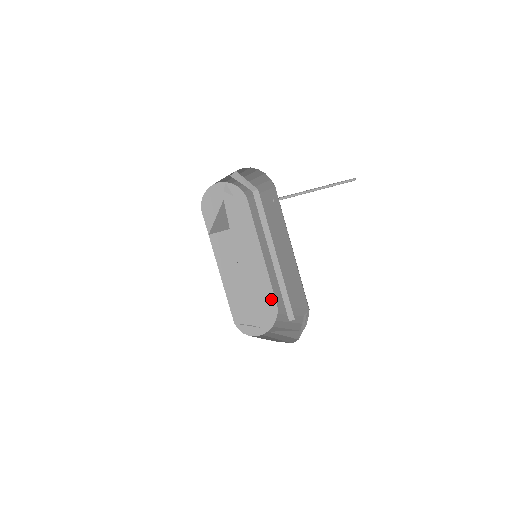
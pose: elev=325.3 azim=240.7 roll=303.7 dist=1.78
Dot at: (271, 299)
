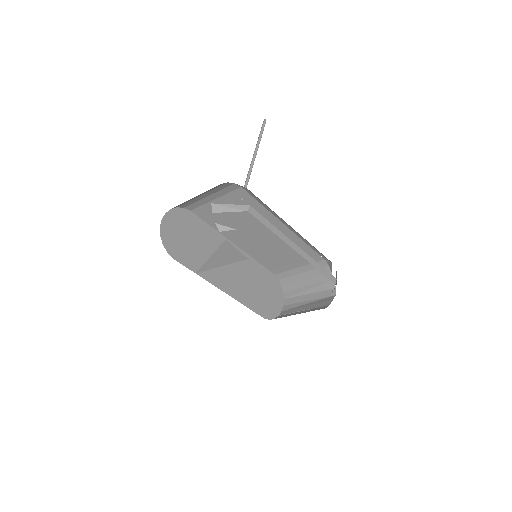
Dot at: (267, 274)
